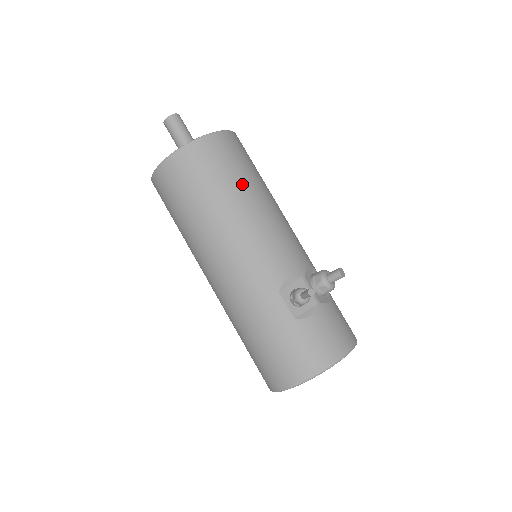
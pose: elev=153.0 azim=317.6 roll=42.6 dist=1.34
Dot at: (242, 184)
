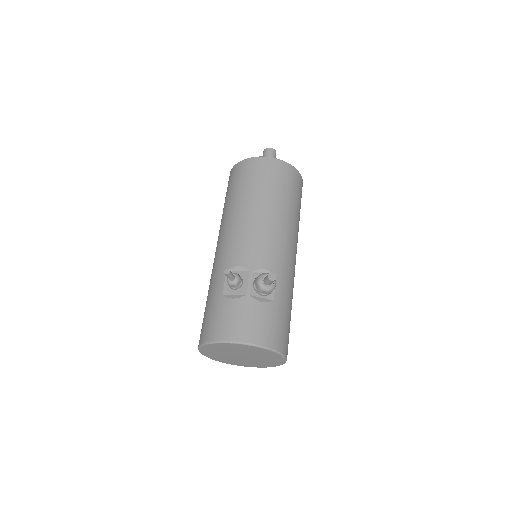
Dot at: (256, 193)
